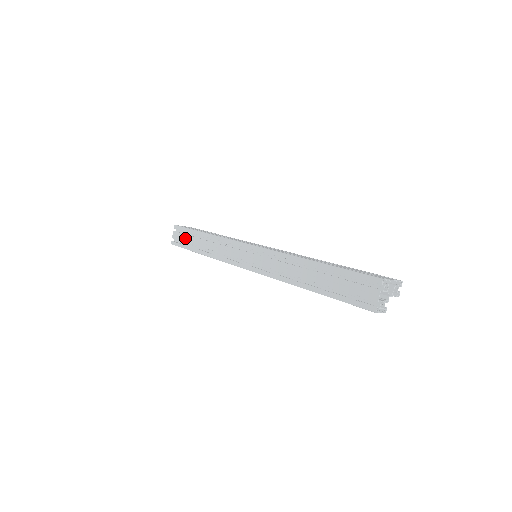
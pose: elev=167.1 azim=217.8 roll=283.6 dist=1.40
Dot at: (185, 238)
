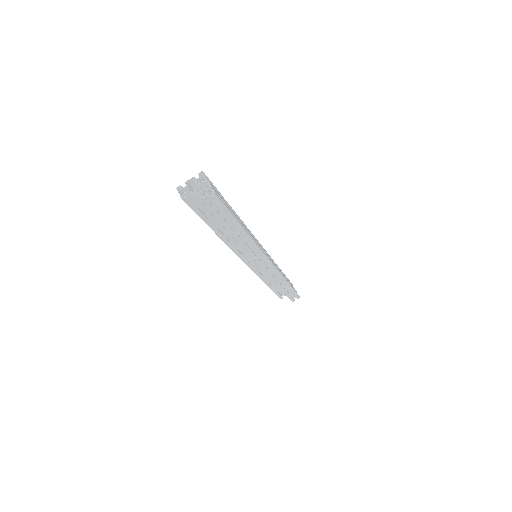
Dot at: occluded
